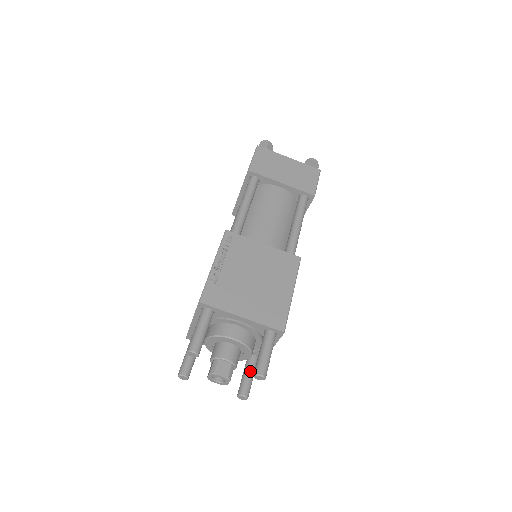
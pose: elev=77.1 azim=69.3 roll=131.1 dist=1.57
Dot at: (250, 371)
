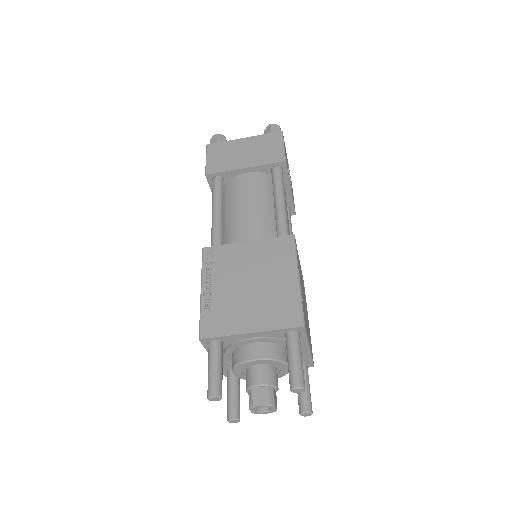
Dot at: occluded
